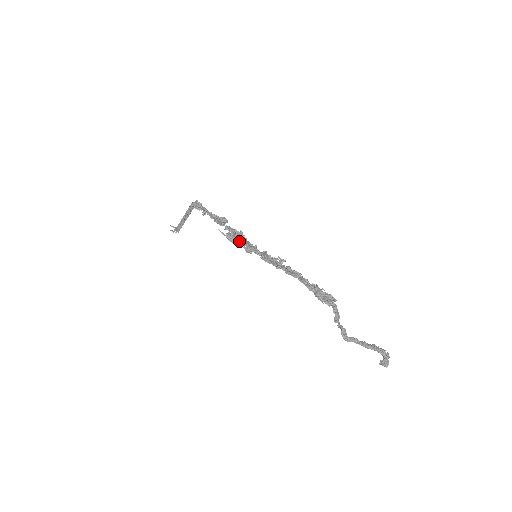
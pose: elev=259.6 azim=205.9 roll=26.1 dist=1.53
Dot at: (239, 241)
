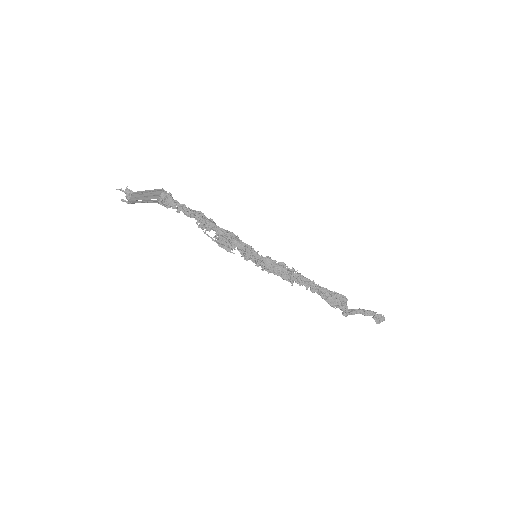
Dot at: (235, 247)
